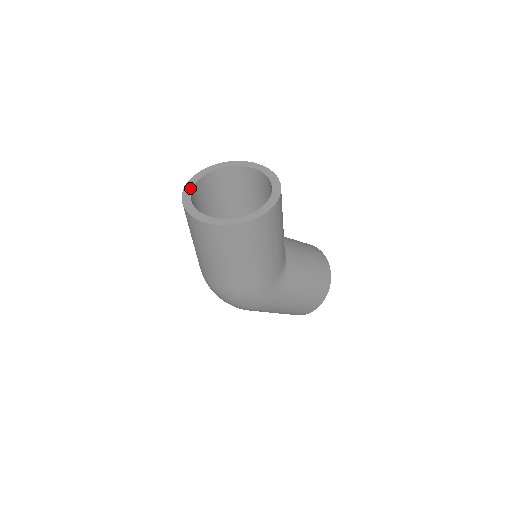
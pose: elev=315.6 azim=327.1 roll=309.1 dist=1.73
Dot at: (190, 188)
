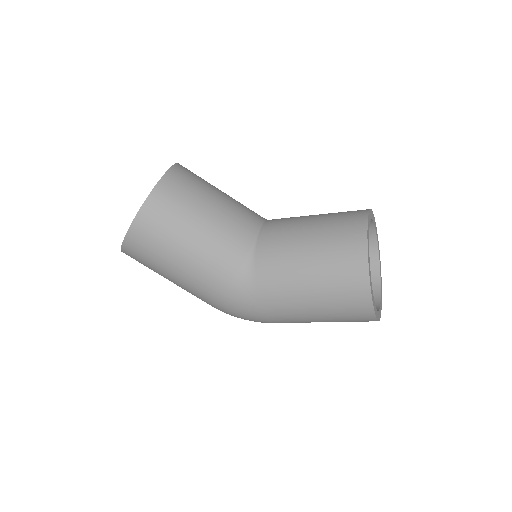
Dot at: occluded
